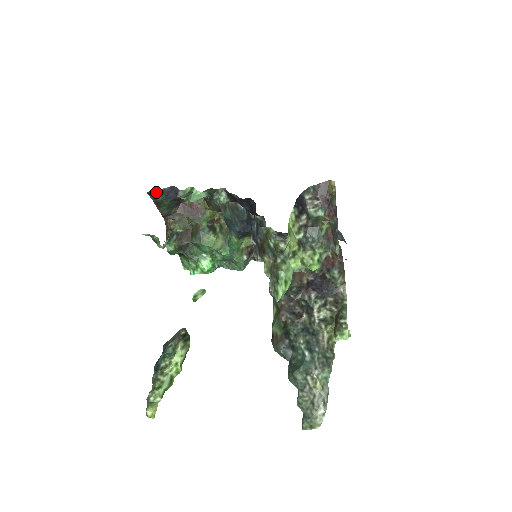
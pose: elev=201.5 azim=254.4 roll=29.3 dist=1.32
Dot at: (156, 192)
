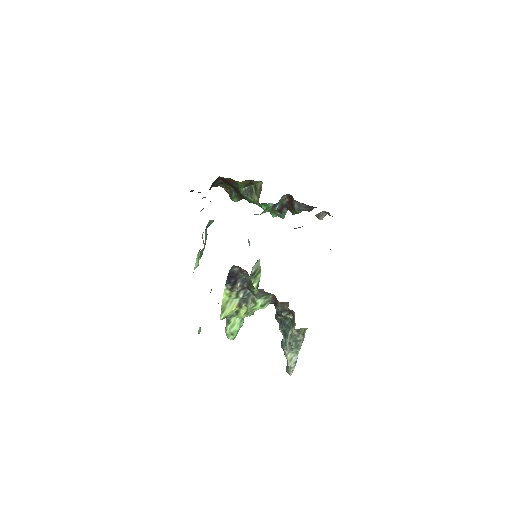
Dot at: occluded
